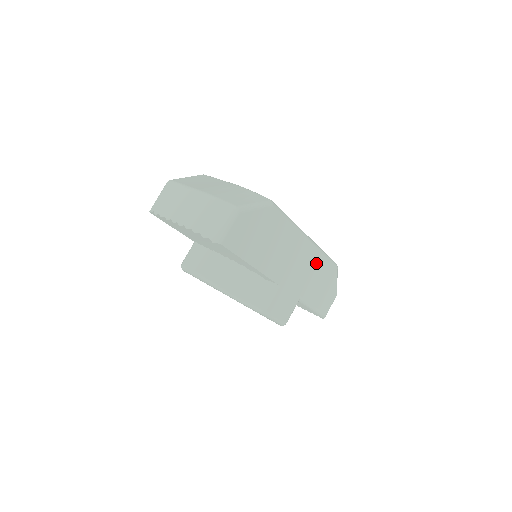
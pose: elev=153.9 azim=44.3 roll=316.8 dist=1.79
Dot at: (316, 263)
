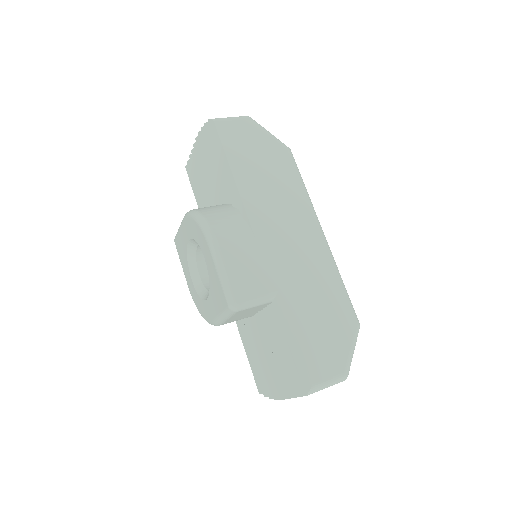
Dot at: (322, 274)
